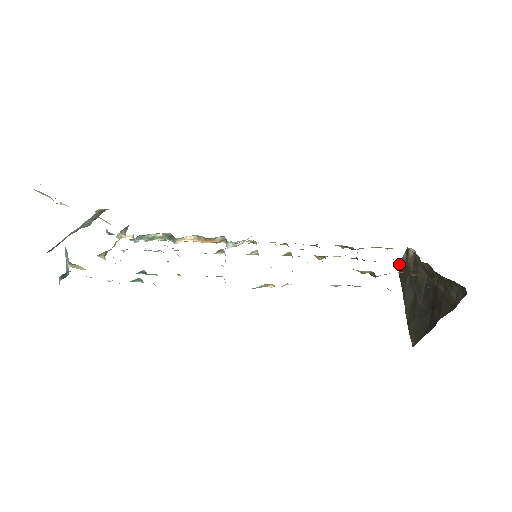
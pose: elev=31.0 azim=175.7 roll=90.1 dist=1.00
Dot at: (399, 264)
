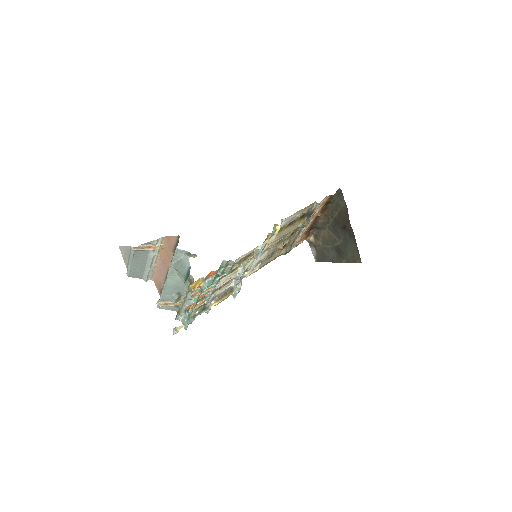
Dot at: (315, 260)
